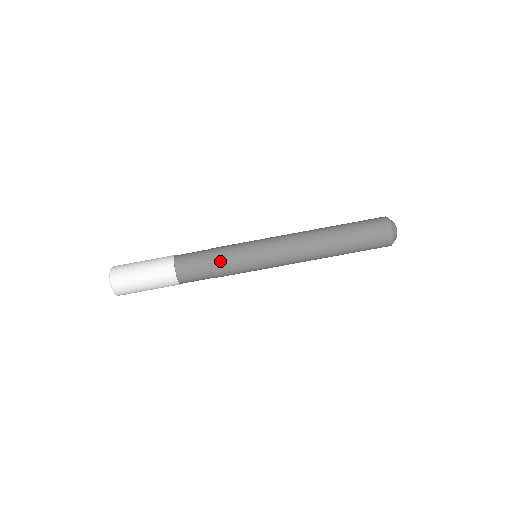
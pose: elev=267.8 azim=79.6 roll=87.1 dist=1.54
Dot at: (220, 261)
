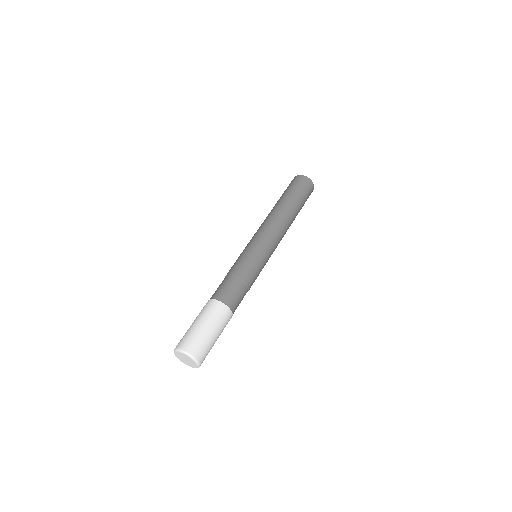
Dot at: (250, 277)
